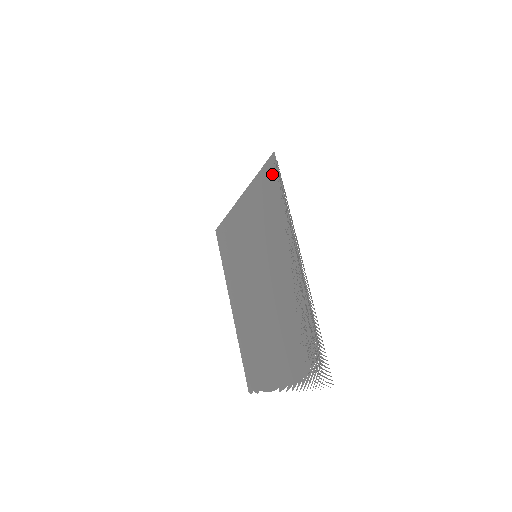
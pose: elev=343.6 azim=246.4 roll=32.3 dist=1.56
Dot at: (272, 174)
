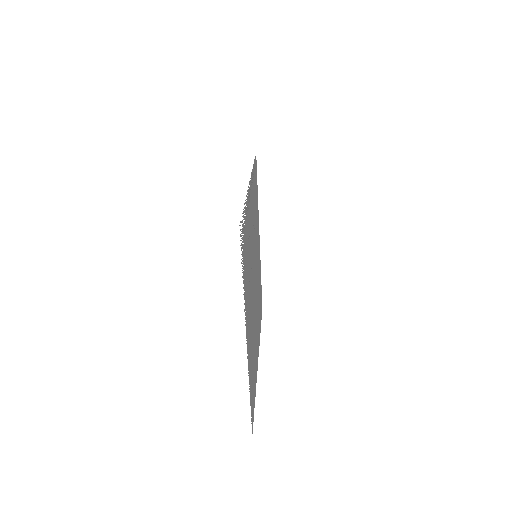
Dot at: occluded
